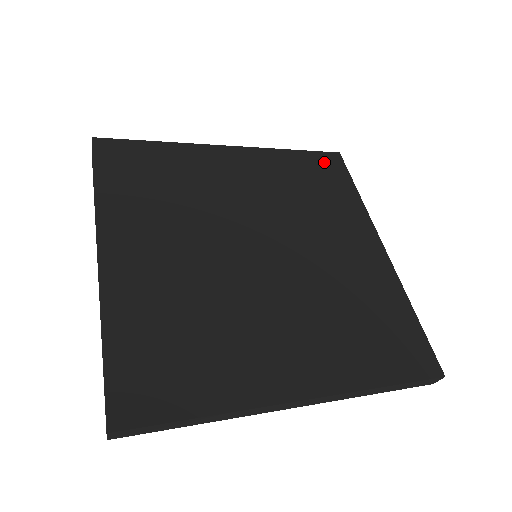
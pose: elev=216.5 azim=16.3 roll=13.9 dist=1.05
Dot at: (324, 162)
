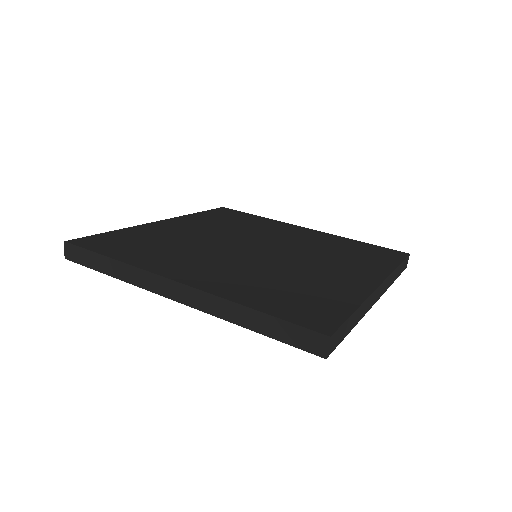
Dot at: (222, 212)
